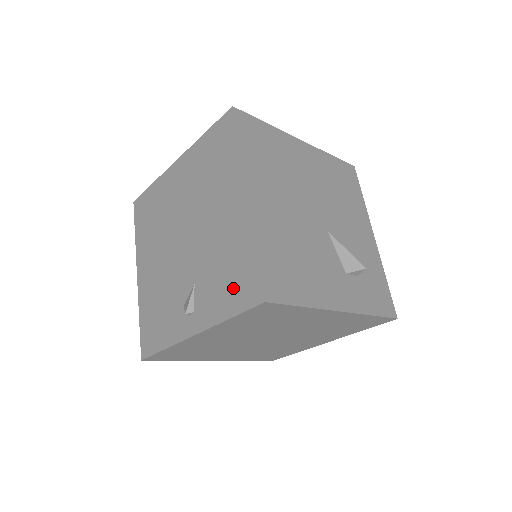
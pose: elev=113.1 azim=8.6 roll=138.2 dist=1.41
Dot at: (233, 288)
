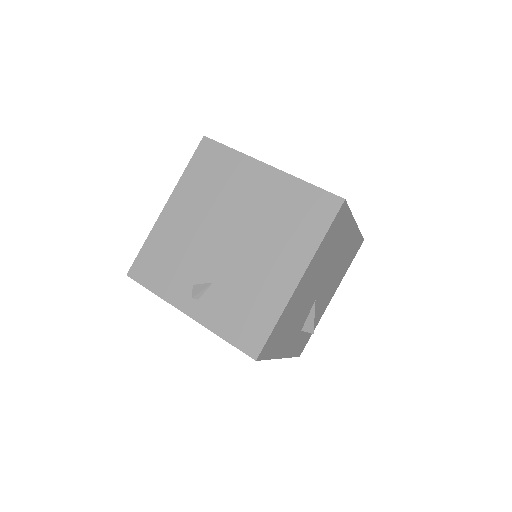
Dot at: (241, 325)
